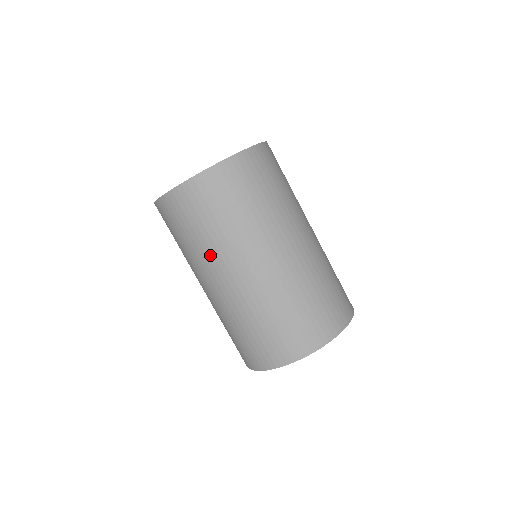
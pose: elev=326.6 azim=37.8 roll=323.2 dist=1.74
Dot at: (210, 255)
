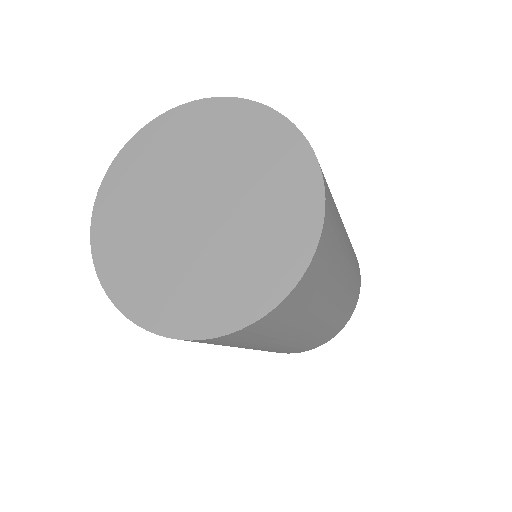
Dot at: occluded
